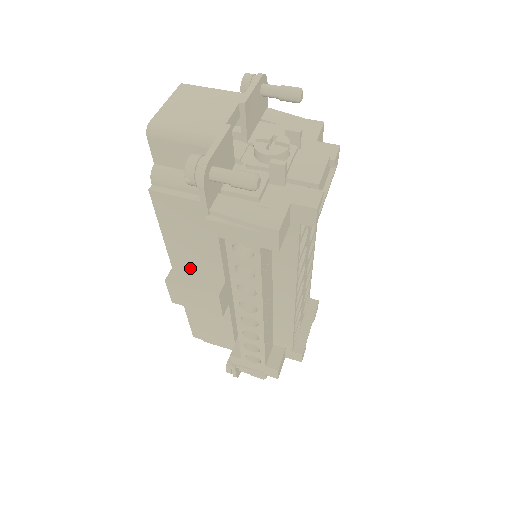
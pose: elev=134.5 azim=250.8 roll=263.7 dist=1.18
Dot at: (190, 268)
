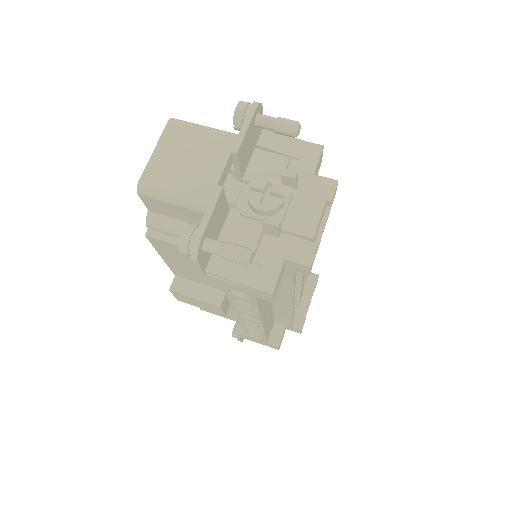
Dot at: (192, 279)
